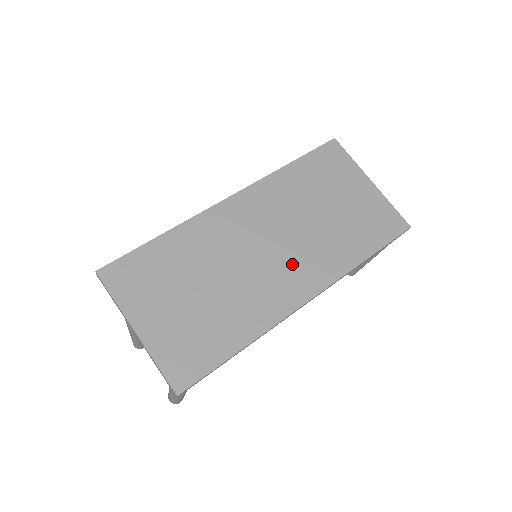
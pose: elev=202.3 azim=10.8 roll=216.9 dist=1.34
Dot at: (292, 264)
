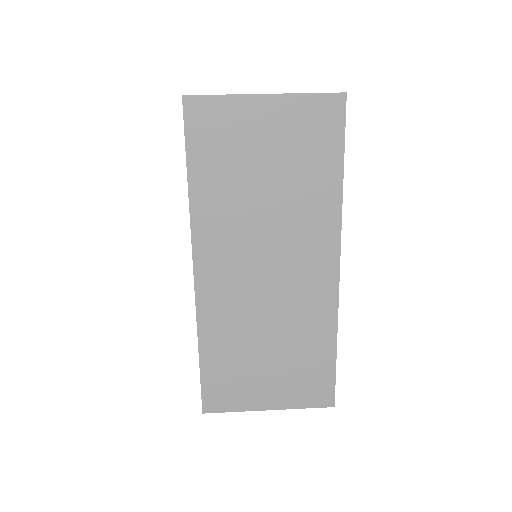
Dot at: (297, 259)
